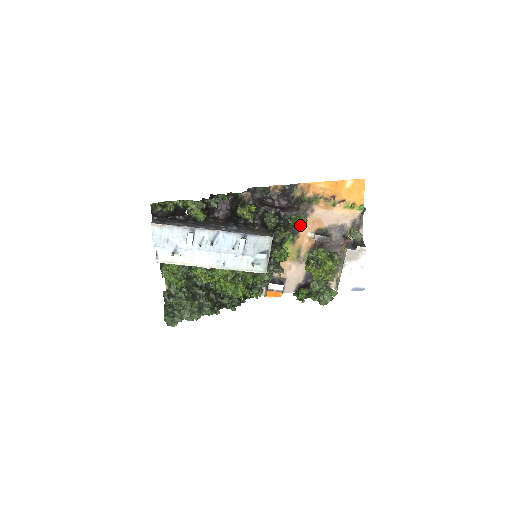
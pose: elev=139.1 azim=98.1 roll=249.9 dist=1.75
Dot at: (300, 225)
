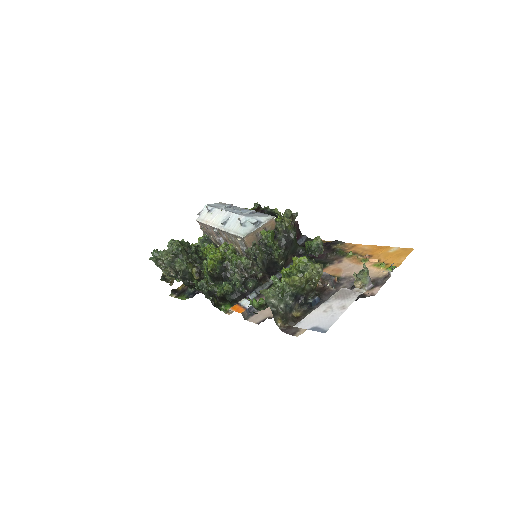
Dot at: (312, 244)
